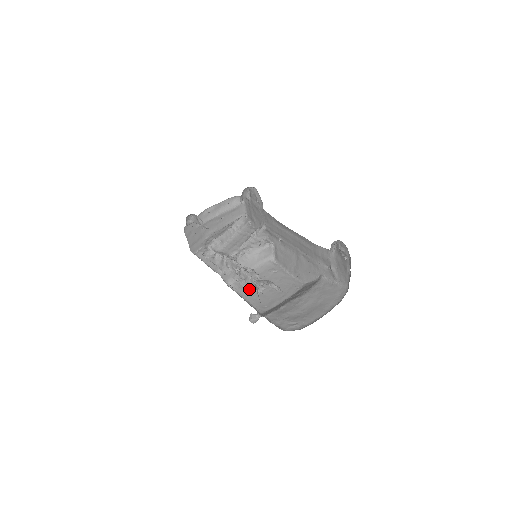
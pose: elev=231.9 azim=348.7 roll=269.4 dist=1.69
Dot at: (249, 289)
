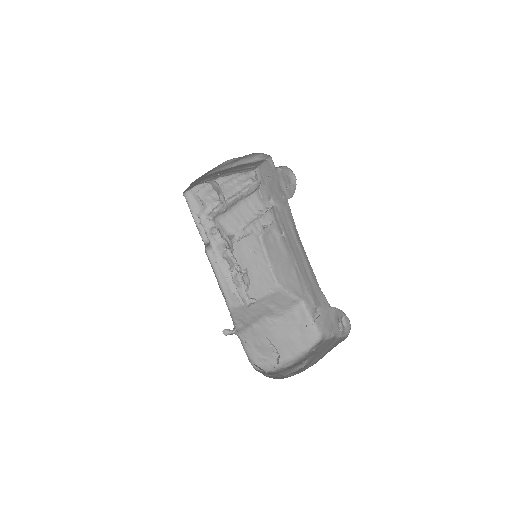
Dot at: (235, 296)
